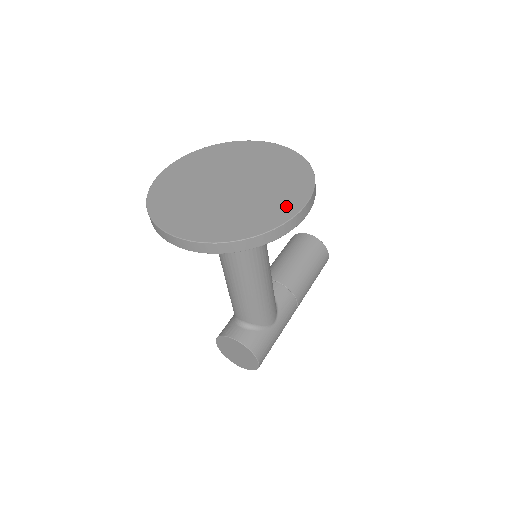
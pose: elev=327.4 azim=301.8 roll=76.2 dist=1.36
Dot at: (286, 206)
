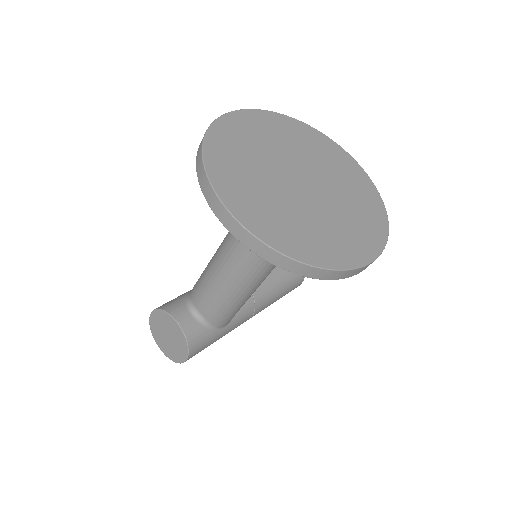
Dot at: (354, 249)
